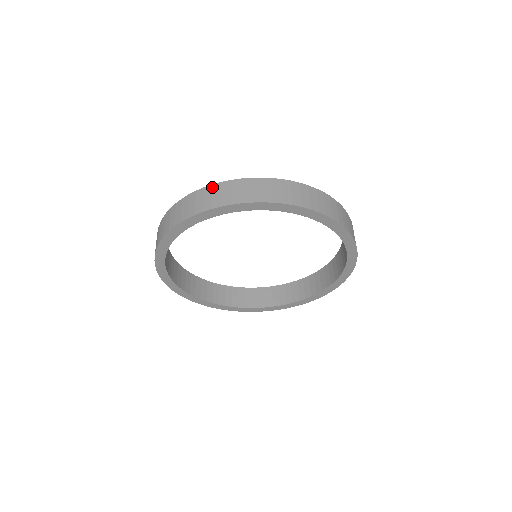
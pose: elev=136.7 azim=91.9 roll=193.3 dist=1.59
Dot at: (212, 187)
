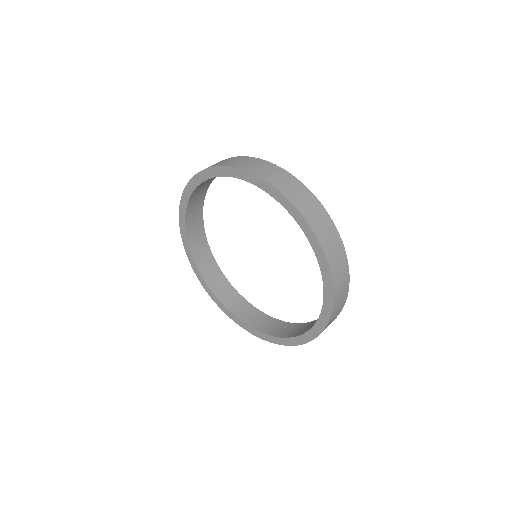
Dot at: (288, 174)
